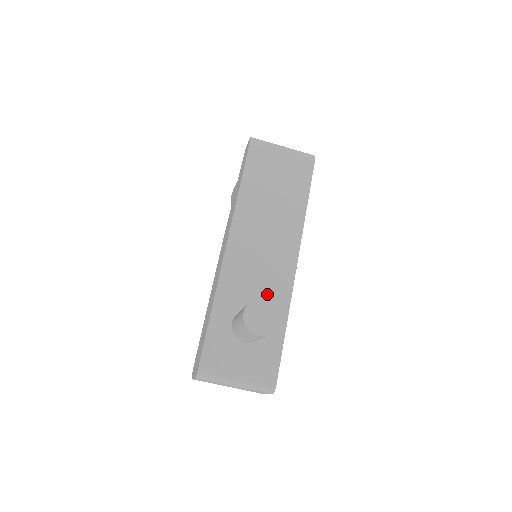
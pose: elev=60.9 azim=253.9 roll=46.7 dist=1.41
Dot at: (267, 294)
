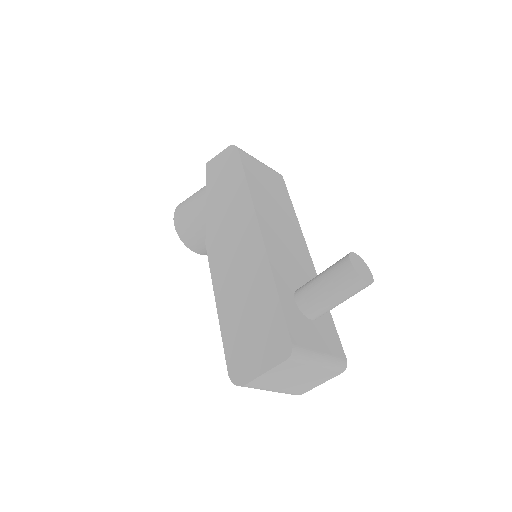
Dot at: (304, 277)
